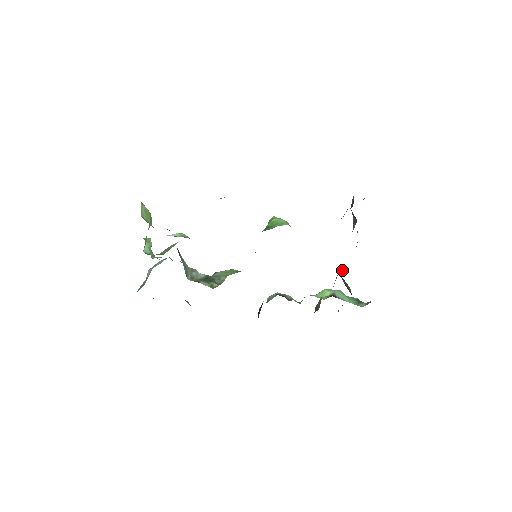
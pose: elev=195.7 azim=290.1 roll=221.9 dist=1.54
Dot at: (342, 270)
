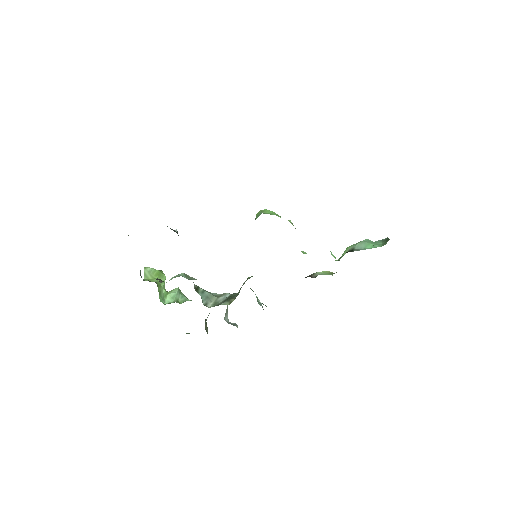
Dot at: occluded
